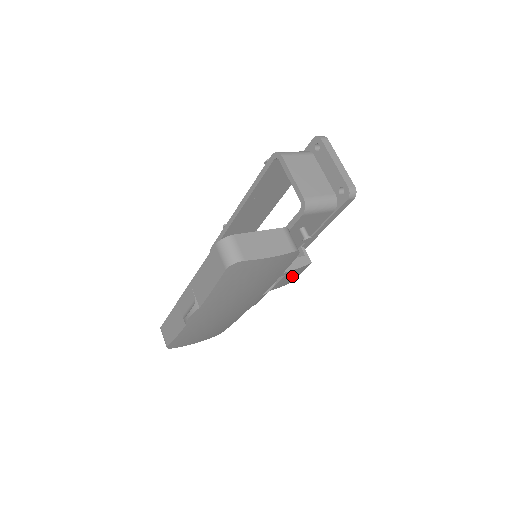
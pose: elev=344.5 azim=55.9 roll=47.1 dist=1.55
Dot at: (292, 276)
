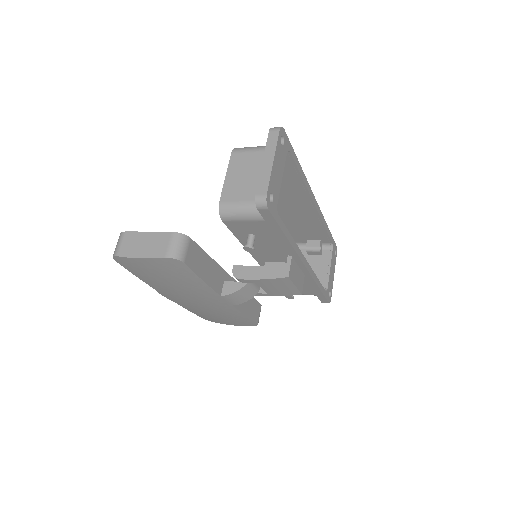
Dot at: (280, 287)
